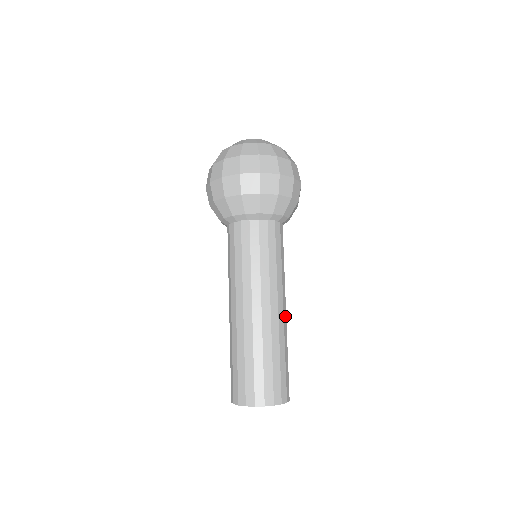
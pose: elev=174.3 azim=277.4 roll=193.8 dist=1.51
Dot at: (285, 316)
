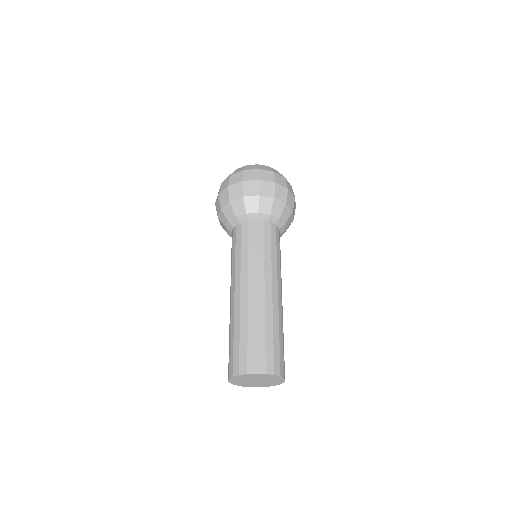
Dot at: (276, 298)
